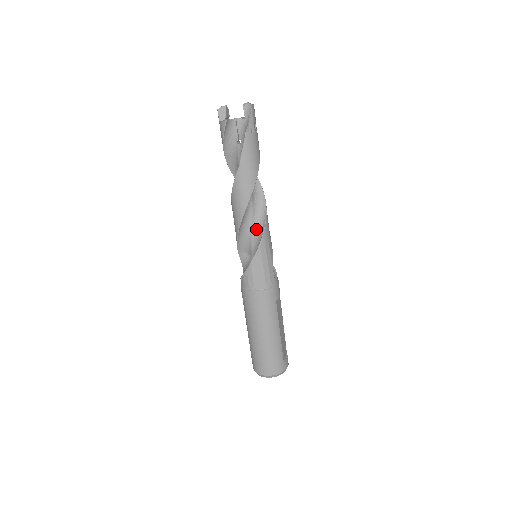
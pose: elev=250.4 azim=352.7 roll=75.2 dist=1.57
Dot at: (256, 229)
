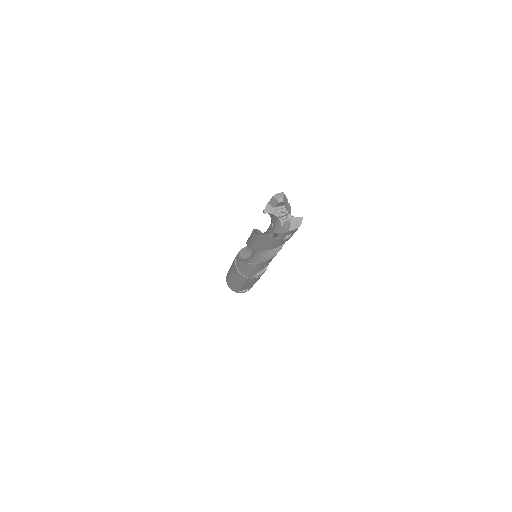
Dot at: (259, 254)
